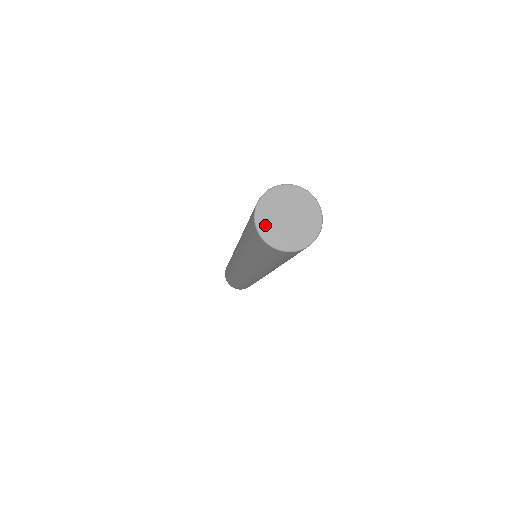
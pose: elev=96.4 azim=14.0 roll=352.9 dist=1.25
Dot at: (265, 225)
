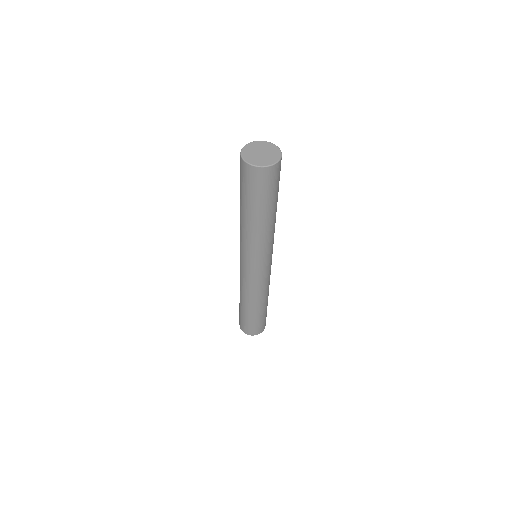
Dot at: (247, 149)
